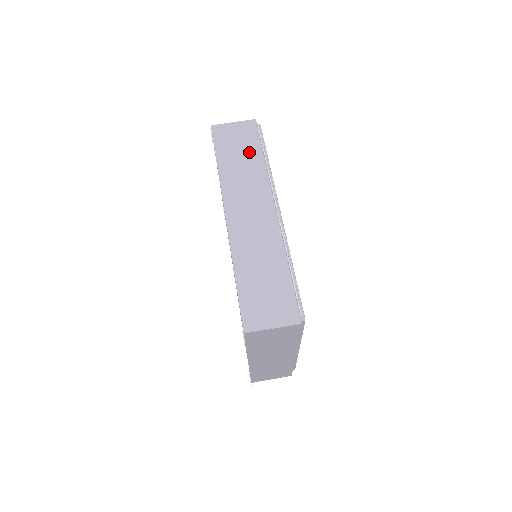
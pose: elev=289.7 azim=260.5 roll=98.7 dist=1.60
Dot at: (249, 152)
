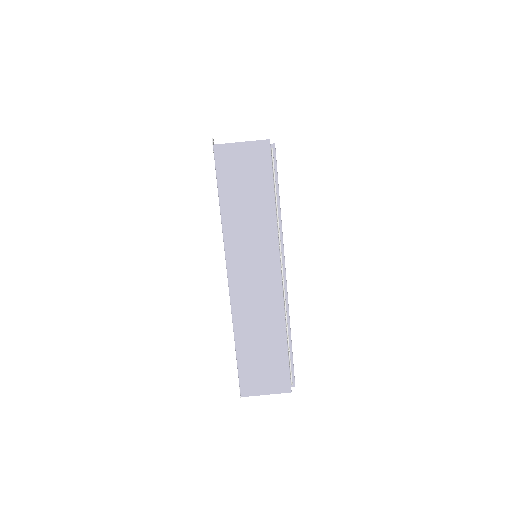
Dot at: (258, 194)
